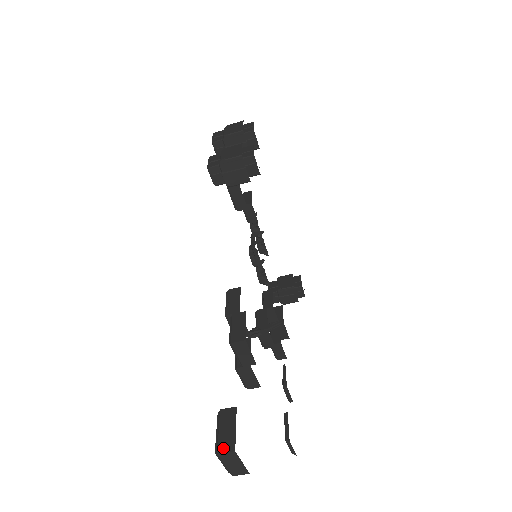
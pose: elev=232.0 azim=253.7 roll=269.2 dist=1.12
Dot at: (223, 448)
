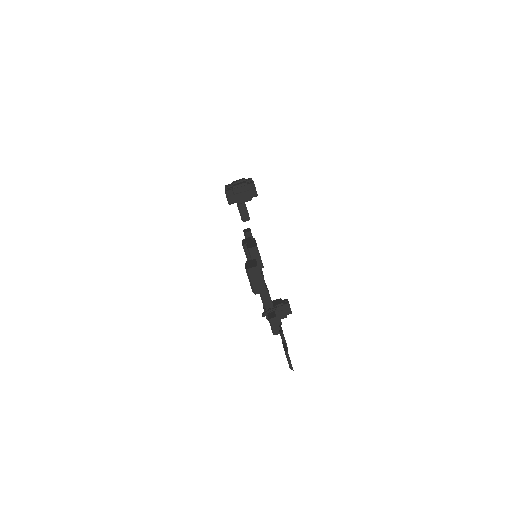
Dot at: (250, 267)
